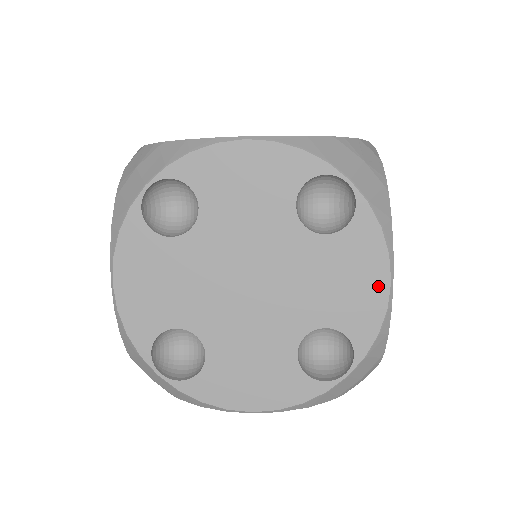
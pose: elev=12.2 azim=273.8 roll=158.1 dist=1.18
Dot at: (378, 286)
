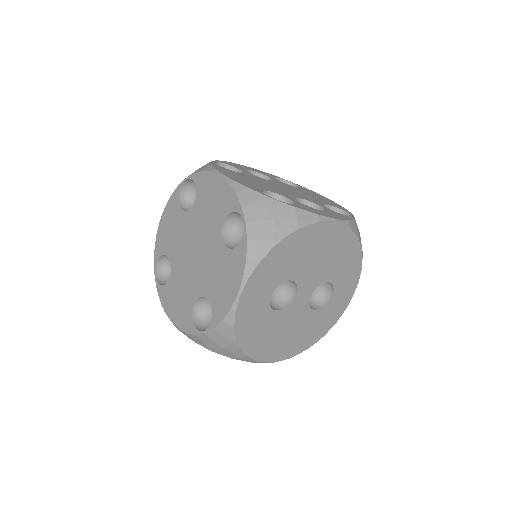
Dot at: (233, 292)
